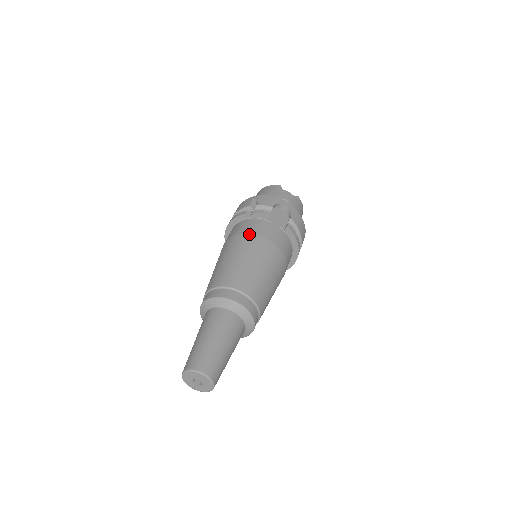
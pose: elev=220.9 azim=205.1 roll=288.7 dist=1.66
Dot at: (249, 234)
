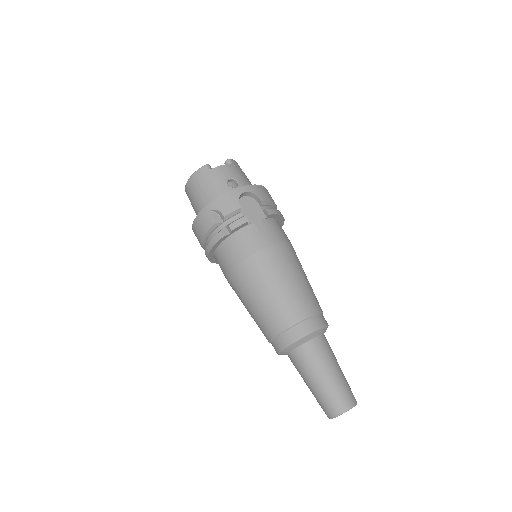
Dot at: (252, 256)
